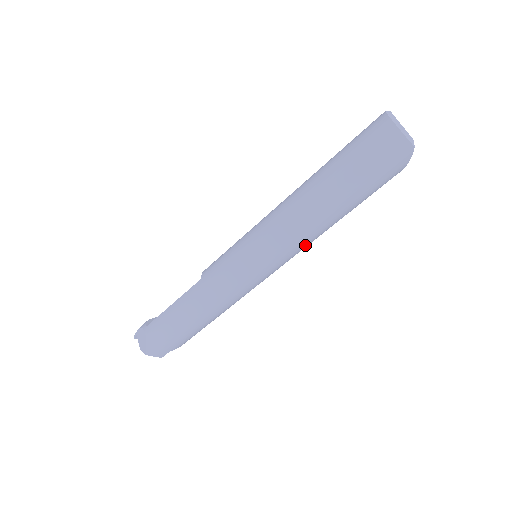
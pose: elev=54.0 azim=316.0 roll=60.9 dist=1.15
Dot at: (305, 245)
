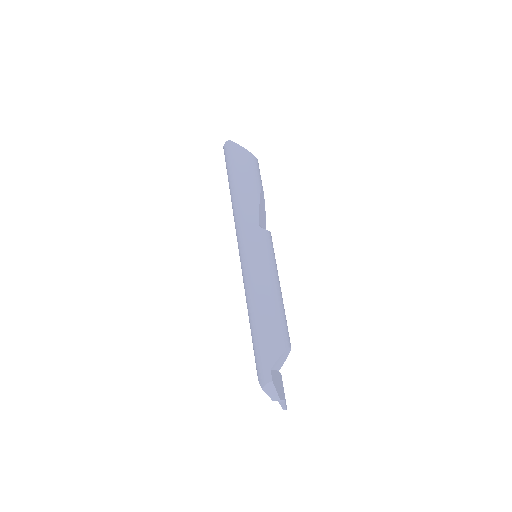
Dot at: (249, 216)
